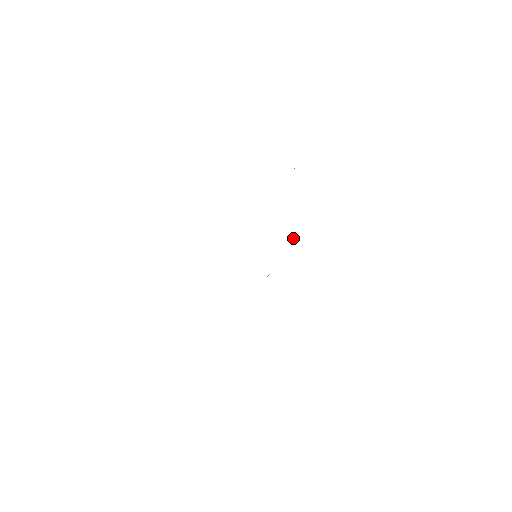
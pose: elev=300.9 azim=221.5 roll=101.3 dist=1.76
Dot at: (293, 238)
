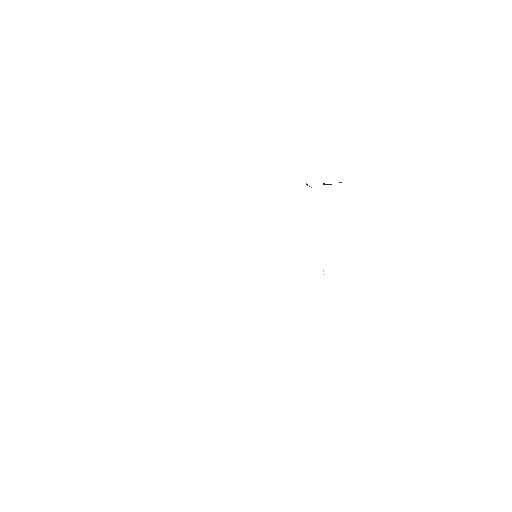
Dot at: occluded
